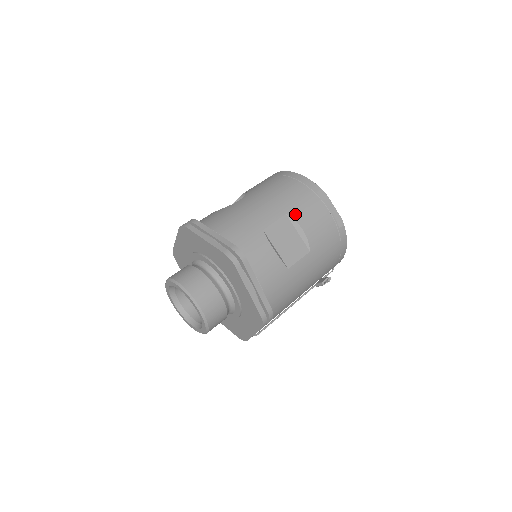
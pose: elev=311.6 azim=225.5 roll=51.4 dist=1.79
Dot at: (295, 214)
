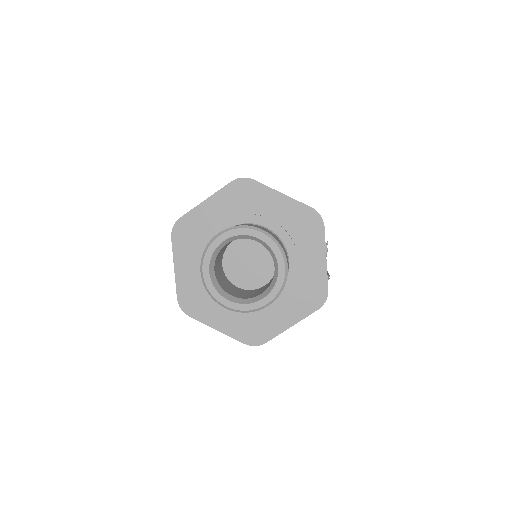
Dot at: occluded
